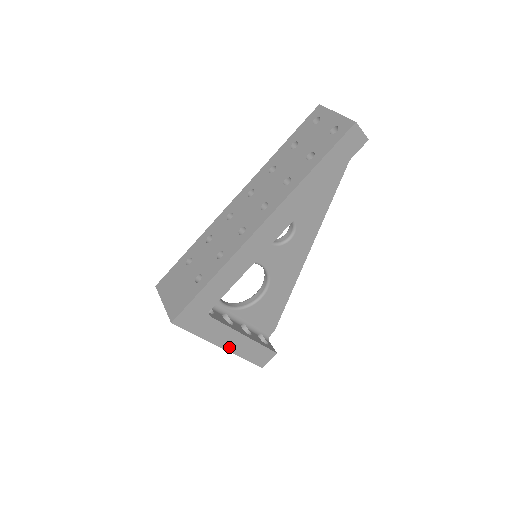
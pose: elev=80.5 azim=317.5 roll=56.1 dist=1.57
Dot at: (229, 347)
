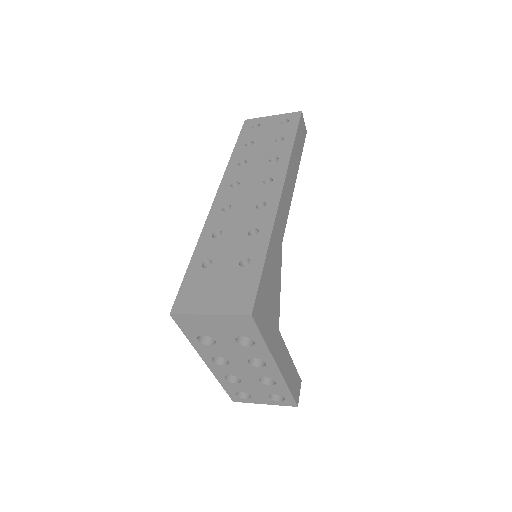
Dot at: (281, 367)
